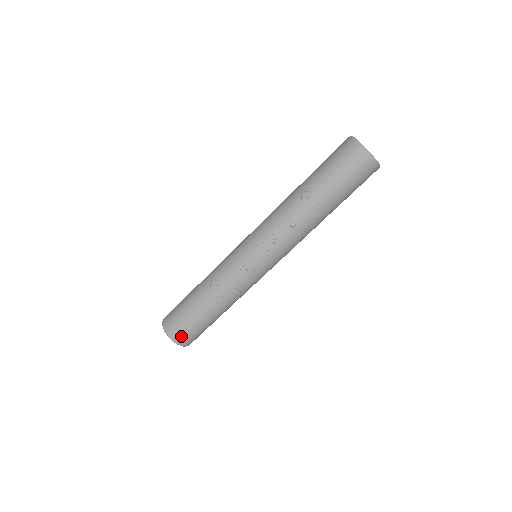
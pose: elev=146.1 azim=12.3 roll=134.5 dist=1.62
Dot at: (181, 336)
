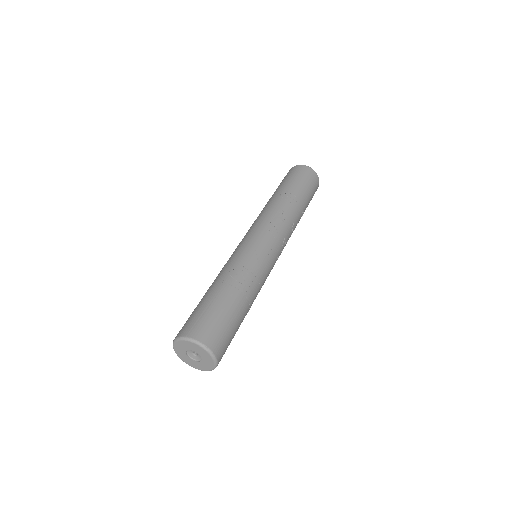
Dot at: (214, 338)
